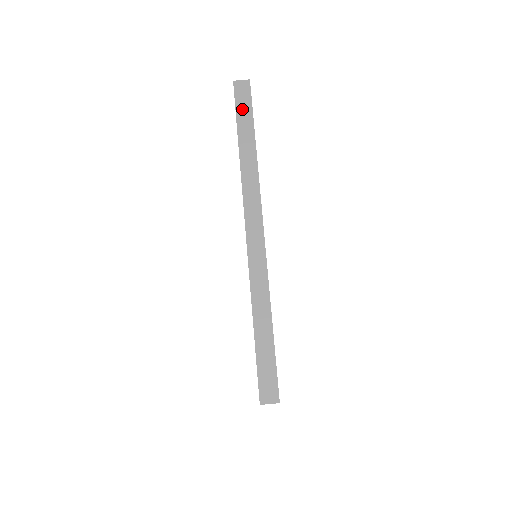
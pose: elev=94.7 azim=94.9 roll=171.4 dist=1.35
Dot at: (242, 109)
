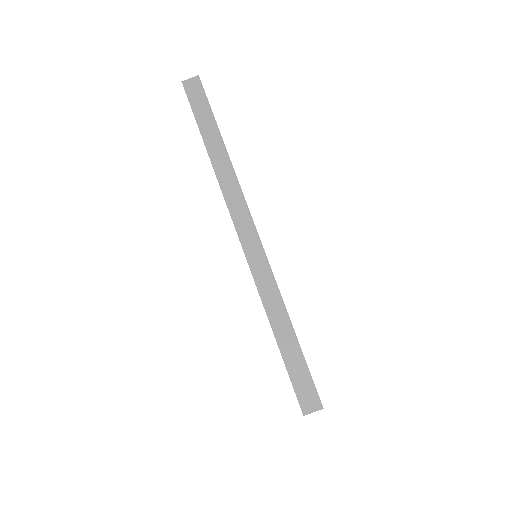
Dot at: (199, 109)
